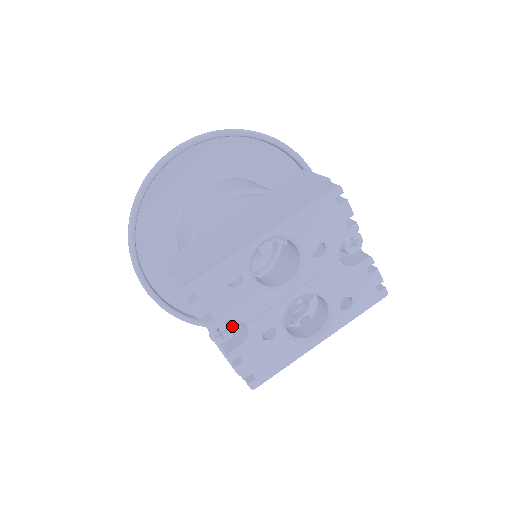
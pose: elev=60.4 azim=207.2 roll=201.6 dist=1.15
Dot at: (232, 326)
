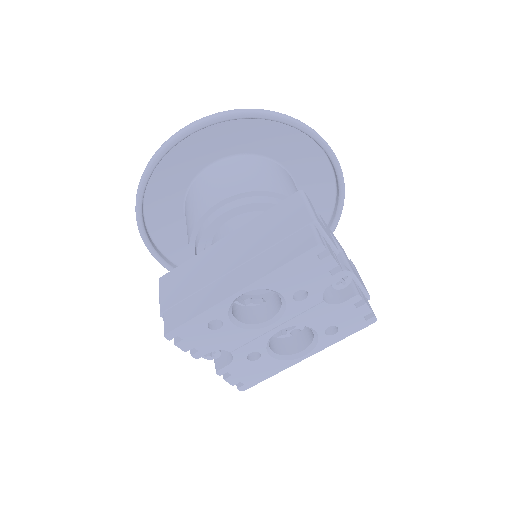
Dot at: occluded
